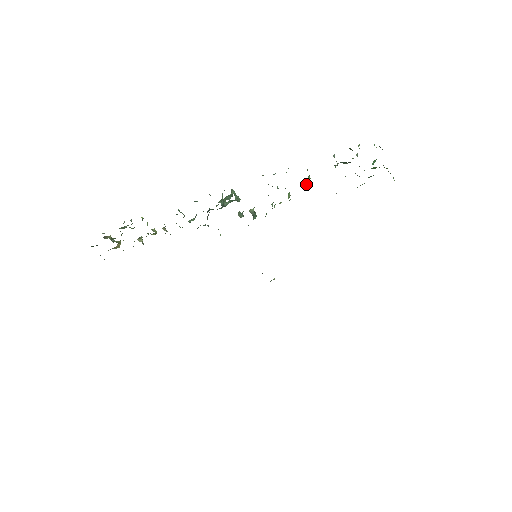
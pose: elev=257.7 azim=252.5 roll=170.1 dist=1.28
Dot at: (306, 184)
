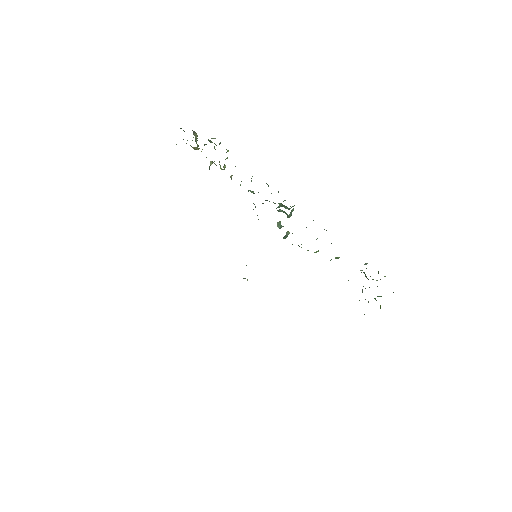
Dot at: occluded
